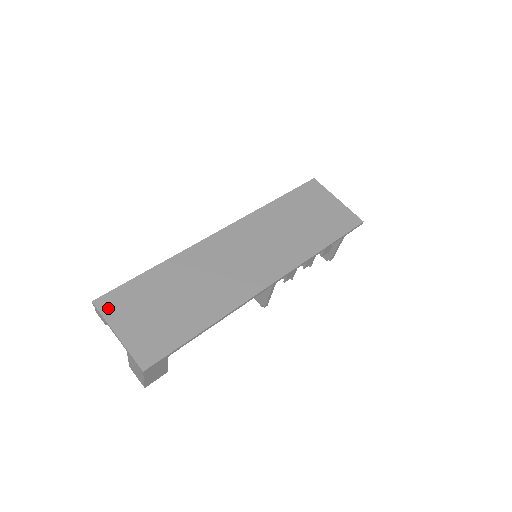
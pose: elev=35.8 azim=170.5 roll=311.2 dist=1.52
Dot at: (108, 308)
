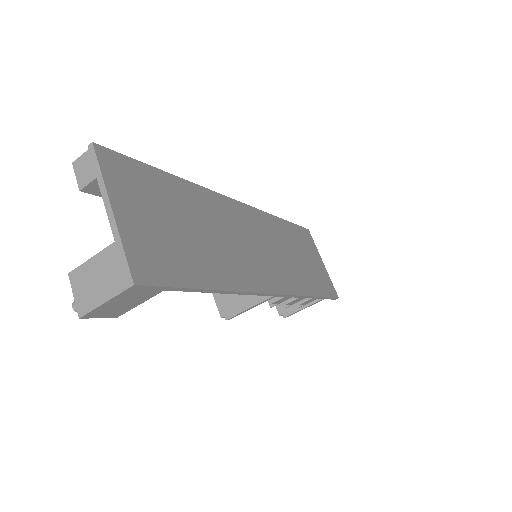
Dot at: (111, 168)
